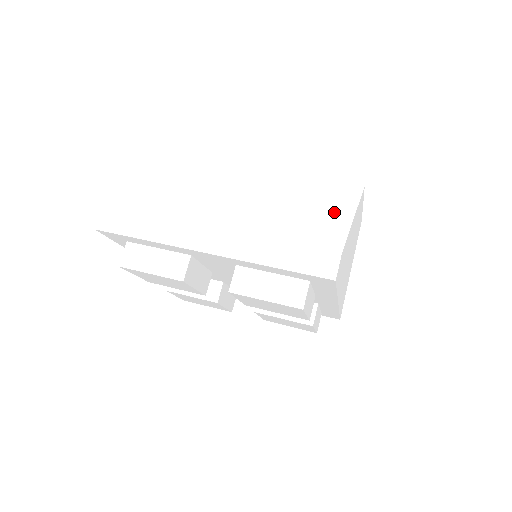
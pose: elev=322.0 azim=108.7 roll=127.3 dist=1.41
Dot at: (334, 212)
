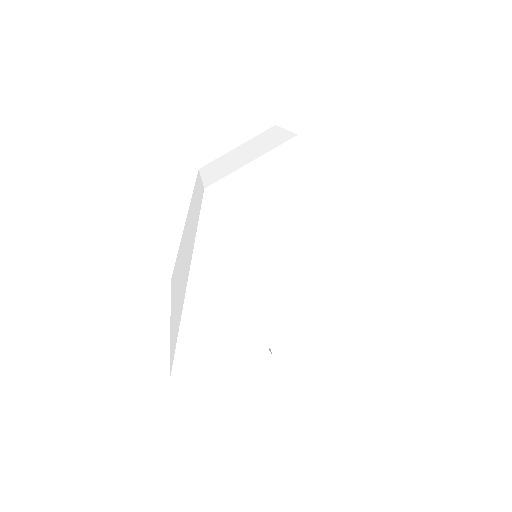
Dot at: (322, 206)
